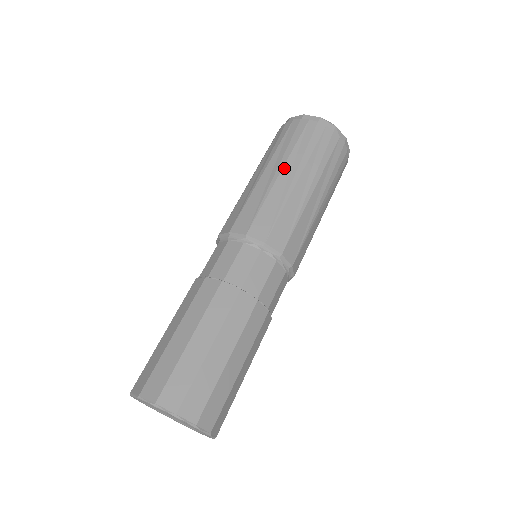
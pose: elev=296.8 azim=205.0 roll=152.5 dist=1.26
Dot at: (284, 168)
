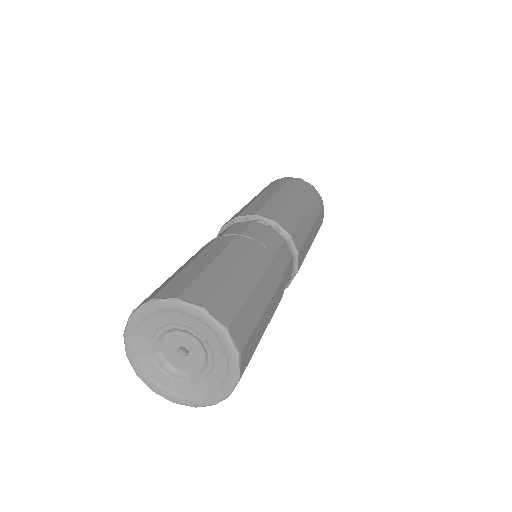
Dot at: occluded
